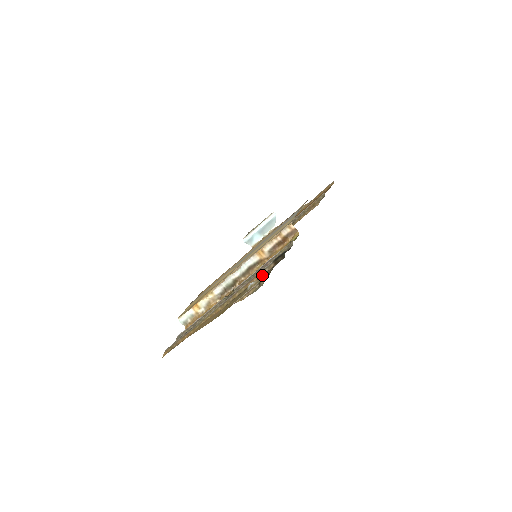
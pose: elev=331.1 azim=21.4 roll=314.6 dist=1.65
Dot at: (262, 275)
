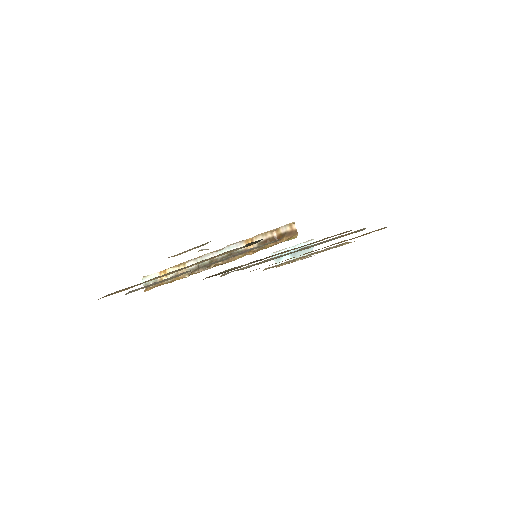
Dot at: occluded
